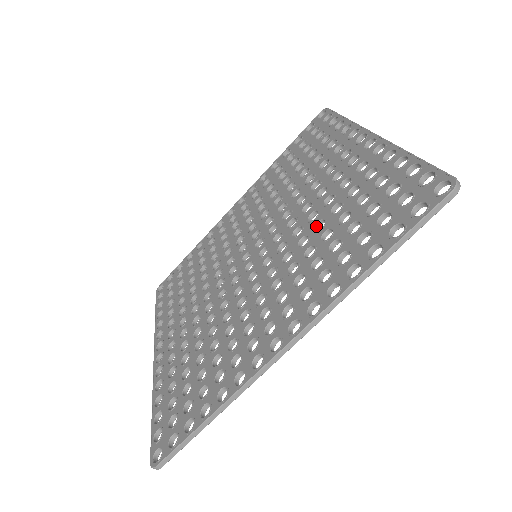
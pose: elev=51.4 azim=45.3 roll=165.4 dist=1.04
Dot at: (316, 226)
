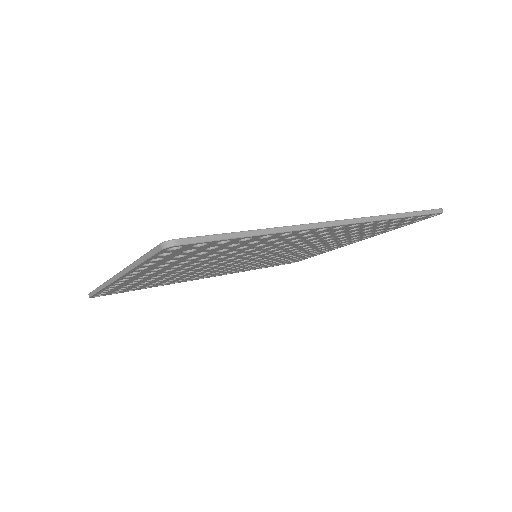
Dot at: occluded
